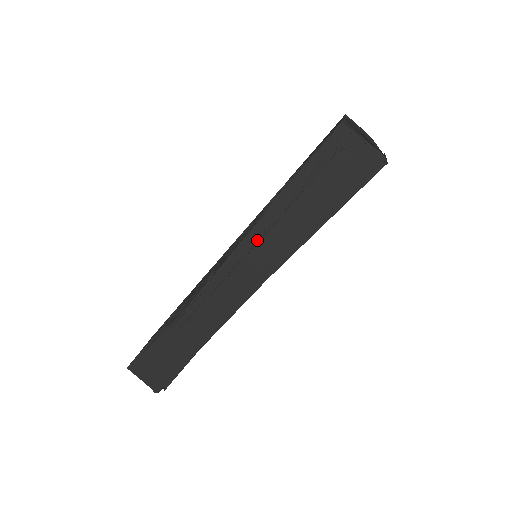
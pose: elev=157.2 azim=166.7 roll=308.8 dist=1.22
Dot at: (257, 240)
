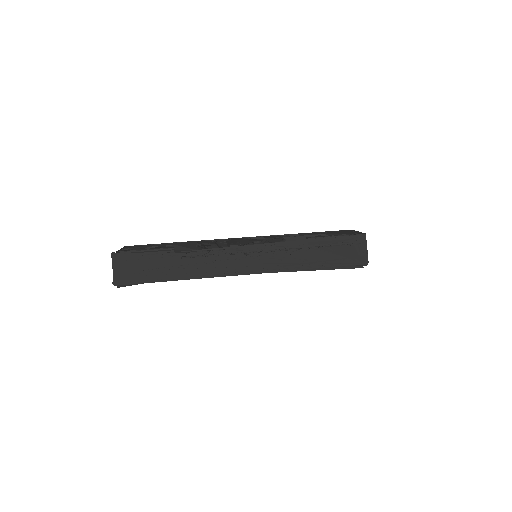
Dot at: (279, 249)
